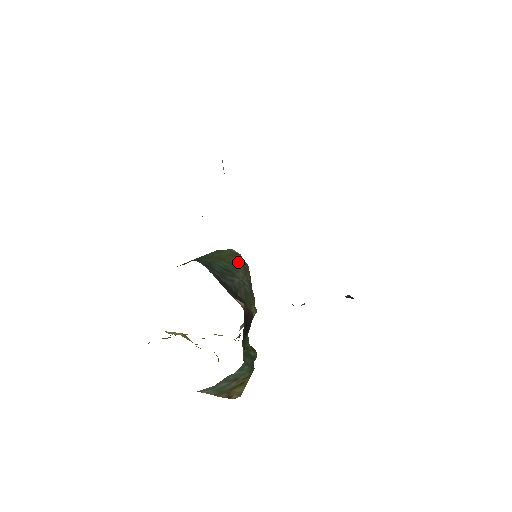
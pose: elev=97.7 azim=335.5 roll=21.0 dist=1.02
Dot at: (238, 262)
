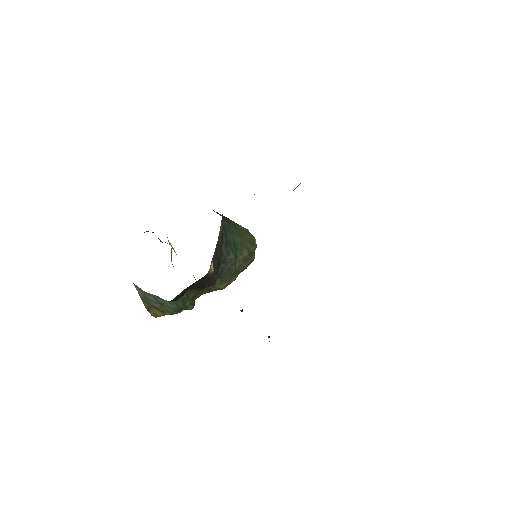
Dot at: (248, 249)
